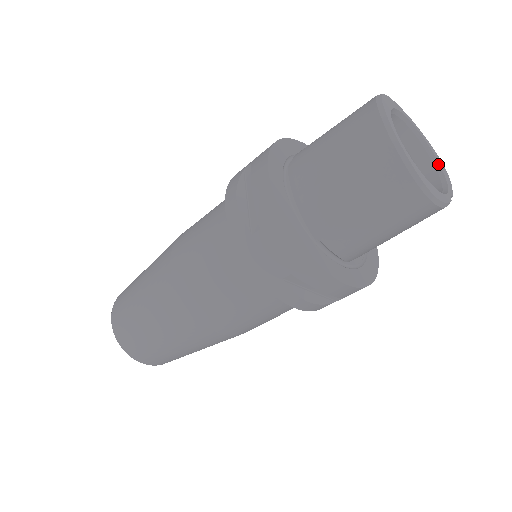
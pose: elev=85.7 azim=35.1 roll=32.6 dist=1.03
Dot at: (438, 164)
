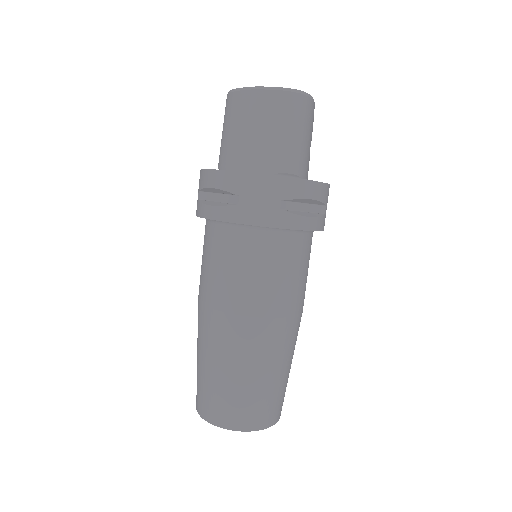
Dot at: occluded
